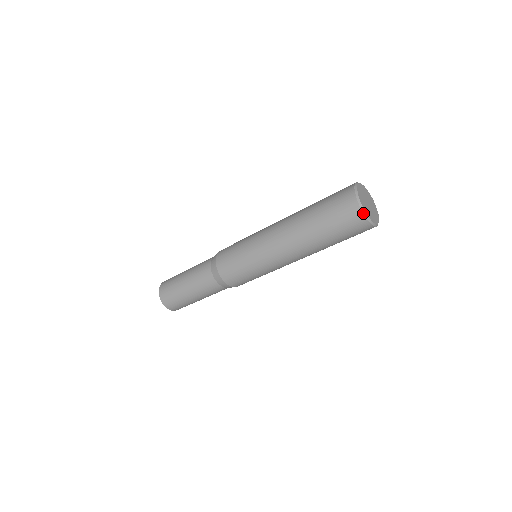
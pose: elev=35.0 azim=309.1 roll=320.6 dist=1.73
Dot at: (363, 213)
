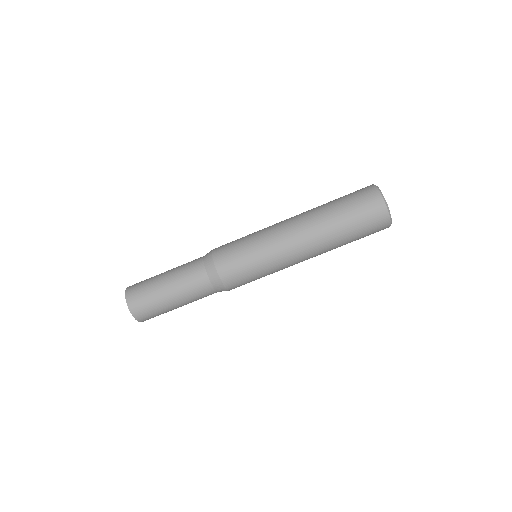
Dot at: (387, 208)
